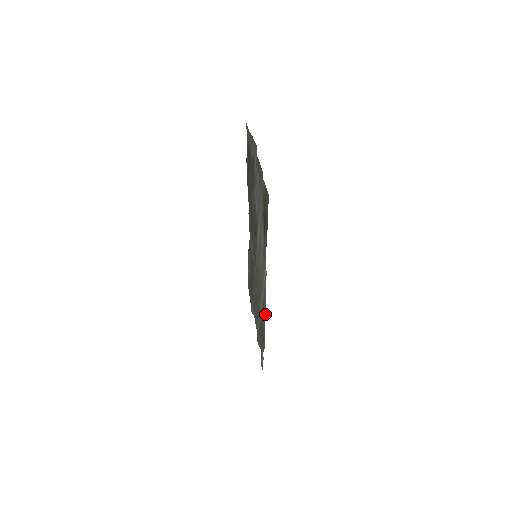
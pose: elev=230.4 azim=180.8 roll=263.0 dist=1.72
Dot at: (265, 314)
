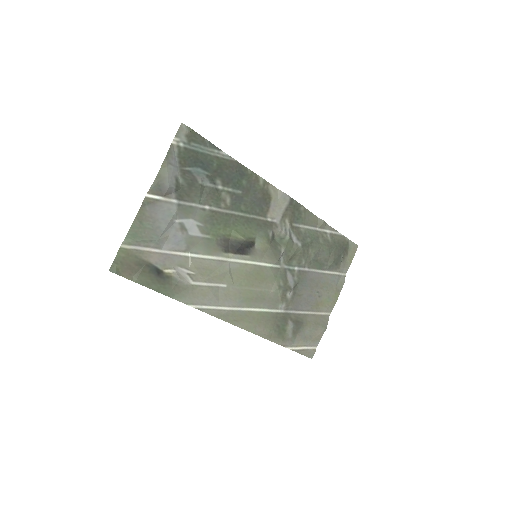
Dot at: (245, 327)
